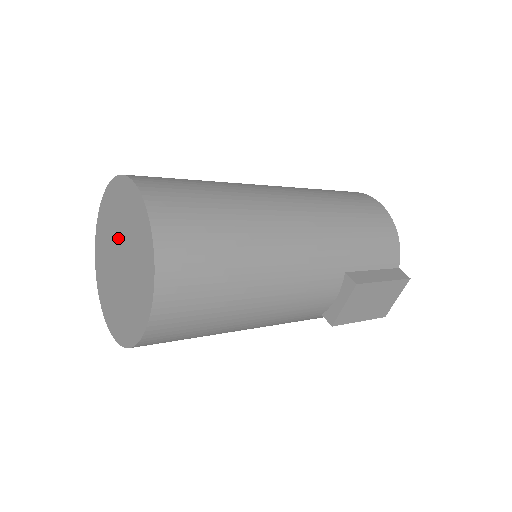
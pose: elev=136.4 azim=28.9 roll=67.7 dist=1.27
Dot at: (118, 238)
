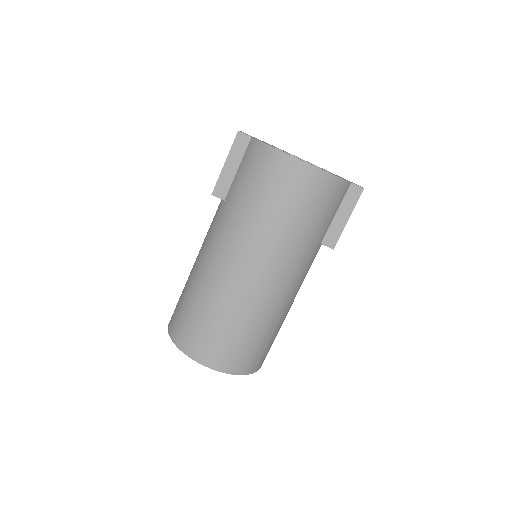
Dot at: occluded
